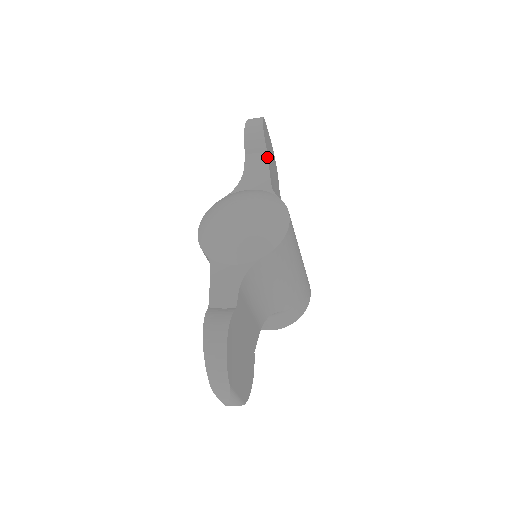
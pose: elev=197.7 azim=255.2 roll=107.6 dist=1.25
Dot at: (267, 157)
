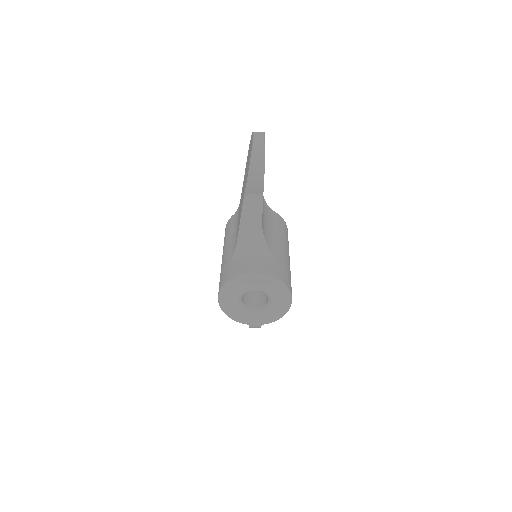
Dot at: occluded
